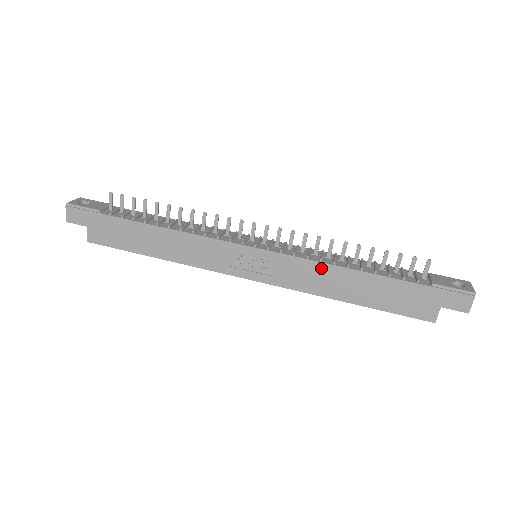
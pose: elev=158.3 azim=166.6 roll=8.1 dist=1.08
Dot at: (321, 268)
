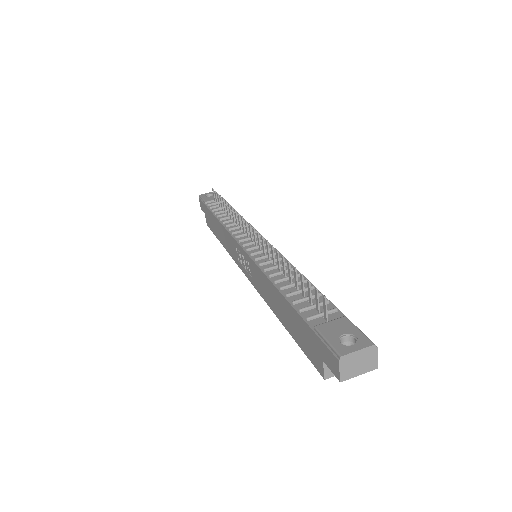
Dot at: (264, 278)
